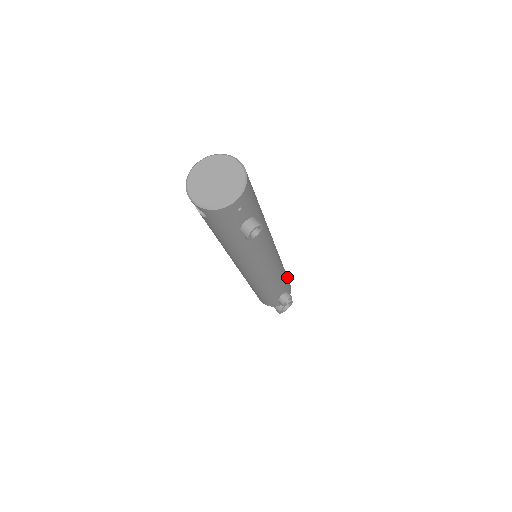
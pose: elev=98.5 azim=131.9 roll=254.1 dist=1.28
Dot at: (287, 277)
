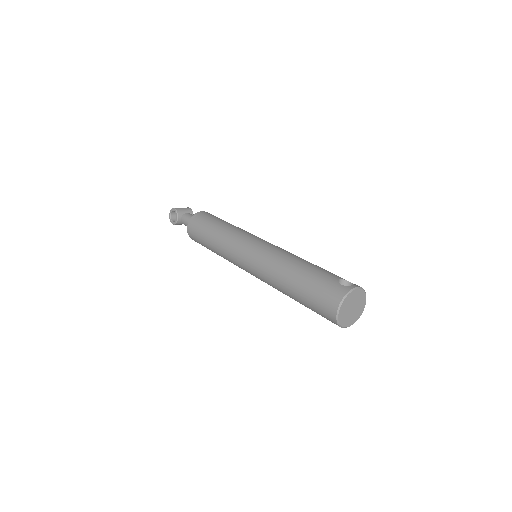
Dot at: occluded
